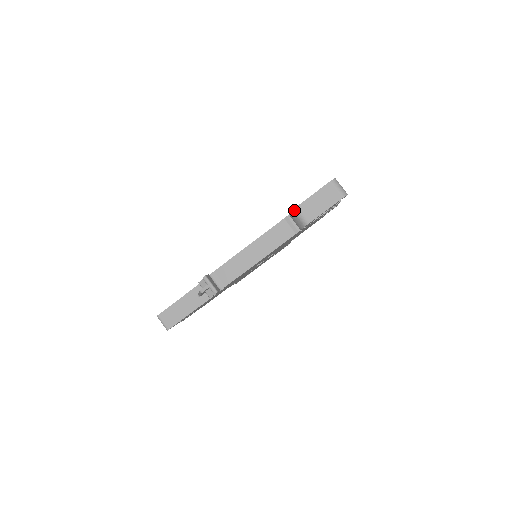
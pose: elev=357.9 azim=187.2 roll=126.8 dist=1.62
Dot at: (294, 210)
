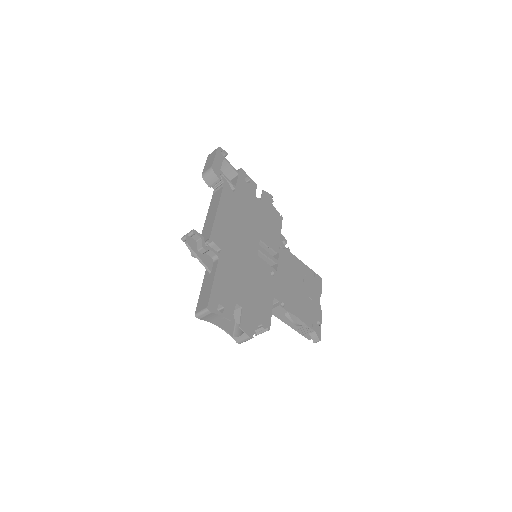
Dot at: (203, 177)
